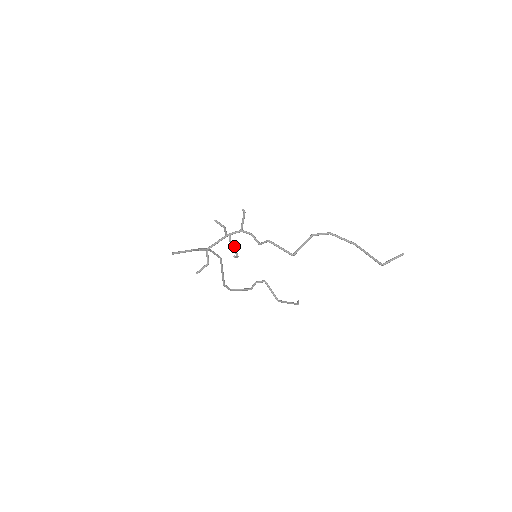
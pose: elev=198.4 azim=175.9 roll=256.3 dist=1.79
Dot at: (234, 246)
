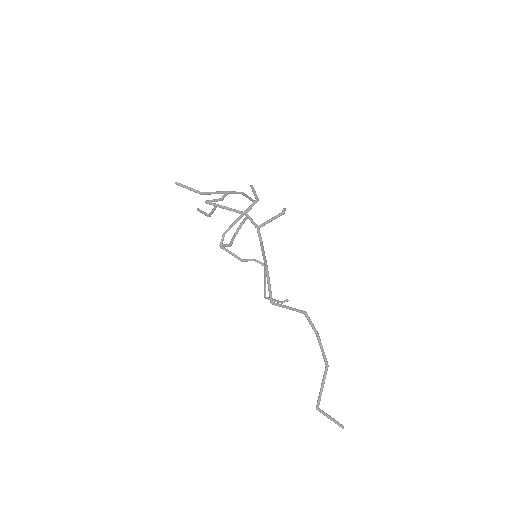
Dot at: (235, 235)
